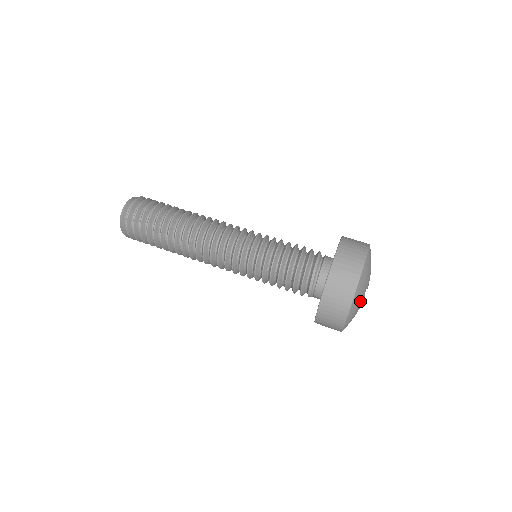
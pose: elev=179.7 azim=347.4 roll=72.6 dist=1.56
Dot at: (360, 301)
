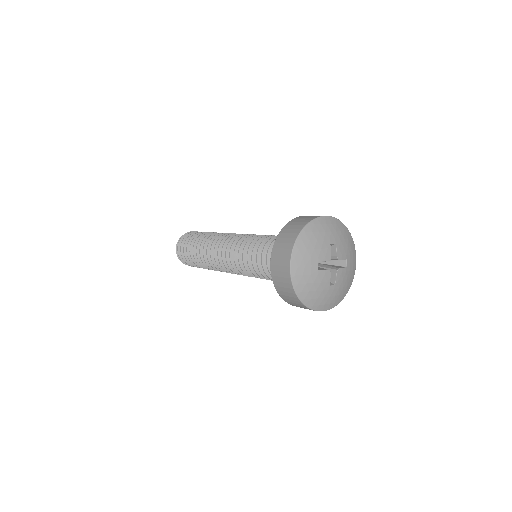
Dot at: (312, 275)
